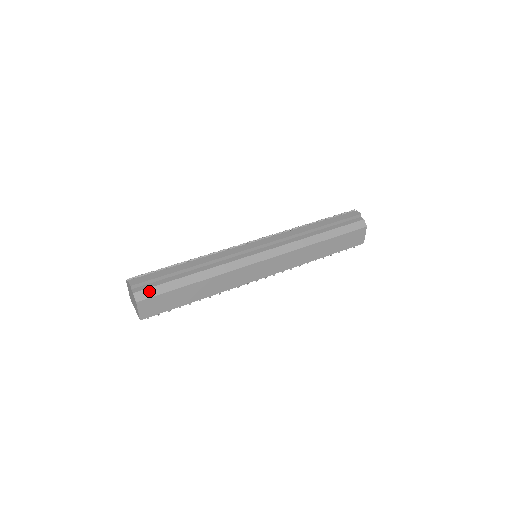
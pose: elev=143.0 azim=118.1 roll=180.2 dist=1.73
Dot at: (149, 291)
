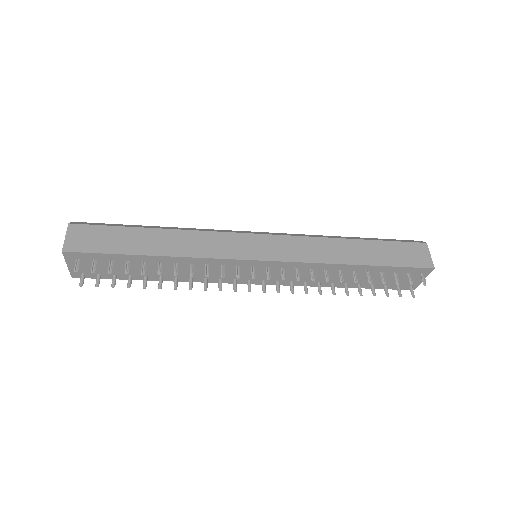
Dot at: (92, 223)
